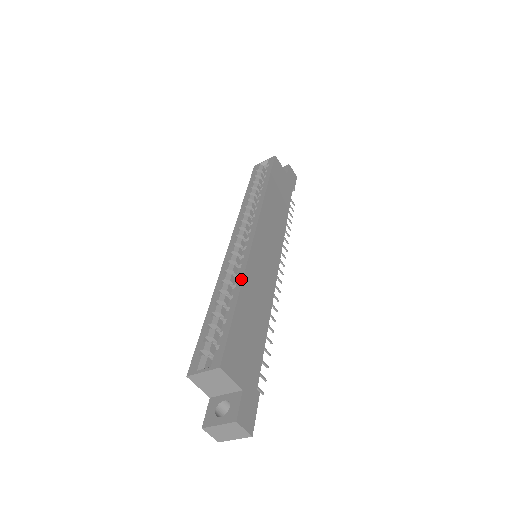
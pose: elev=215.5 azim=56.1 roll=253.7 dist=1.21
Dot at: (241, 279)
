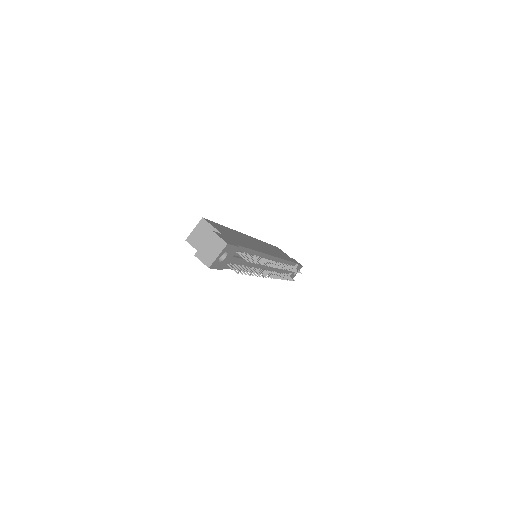
Dot at: occluded
